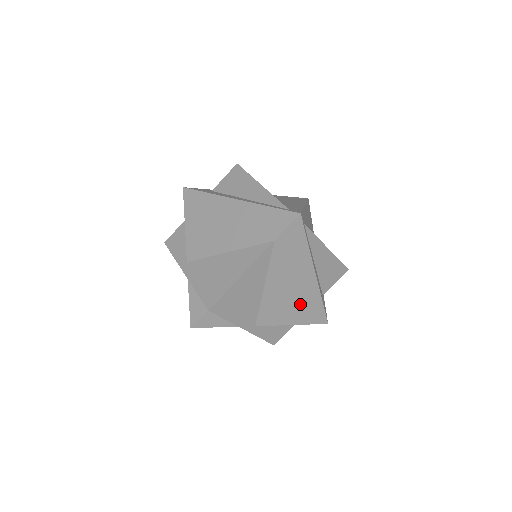
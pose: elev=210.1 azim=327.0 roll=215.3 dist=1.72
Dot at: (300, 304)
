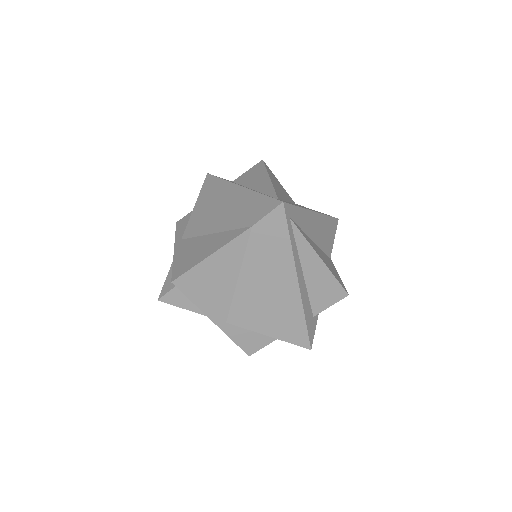
Dot at: (278, 313)
